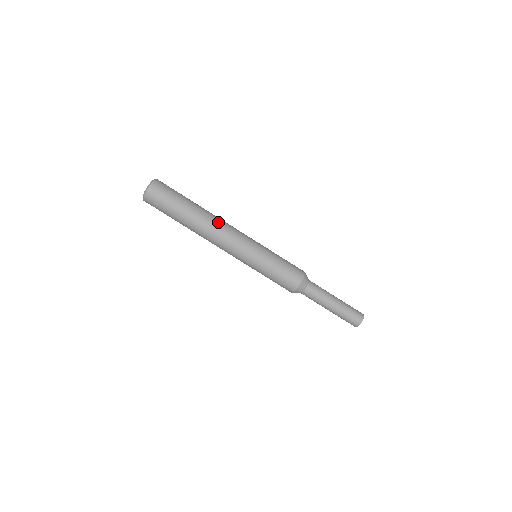
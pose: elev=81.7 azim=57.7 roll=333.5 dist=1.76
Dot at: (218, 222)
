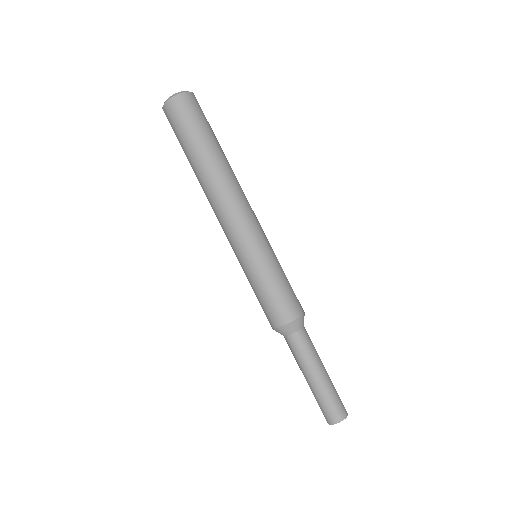
Dot at: (221, 191)
